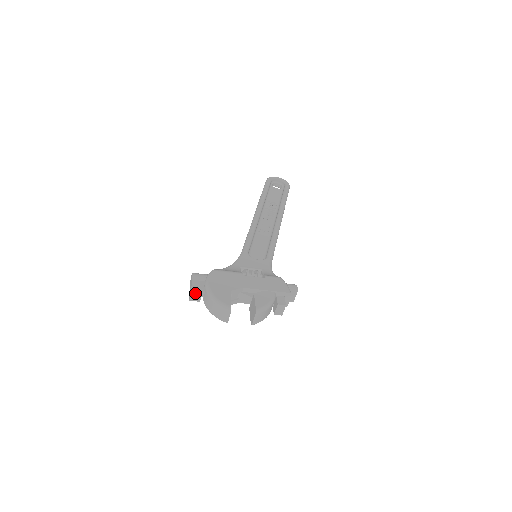
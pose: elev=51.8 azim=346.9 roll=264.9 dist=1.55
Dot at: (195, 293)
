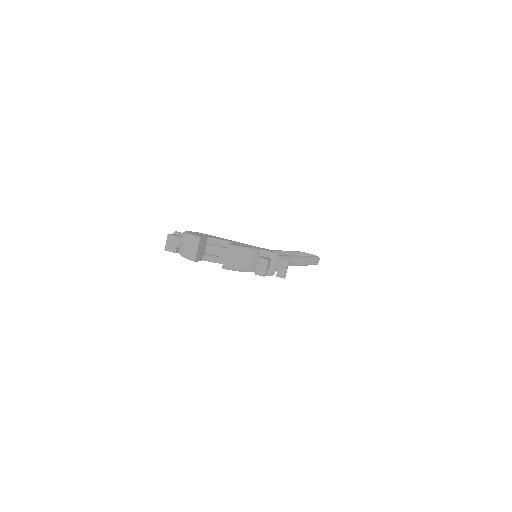
Dot at: (171, 240)
